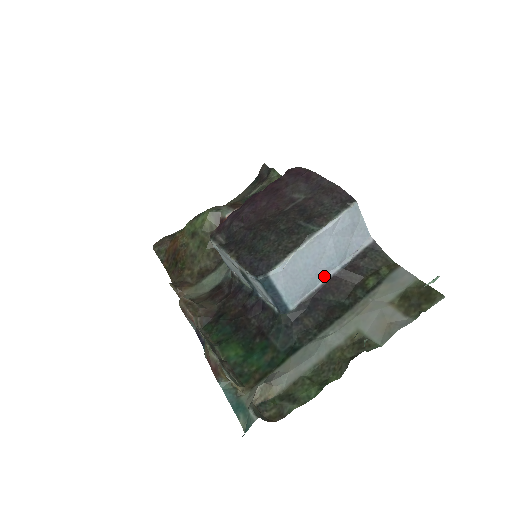
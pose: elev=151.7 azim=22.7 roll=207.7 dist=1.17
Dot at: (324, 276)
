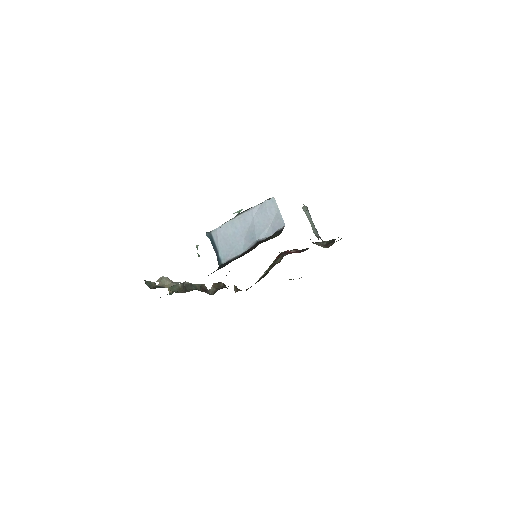
Dot at: (248, 247)
